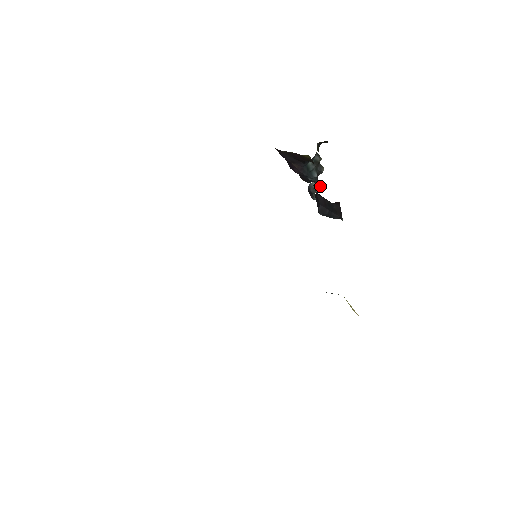
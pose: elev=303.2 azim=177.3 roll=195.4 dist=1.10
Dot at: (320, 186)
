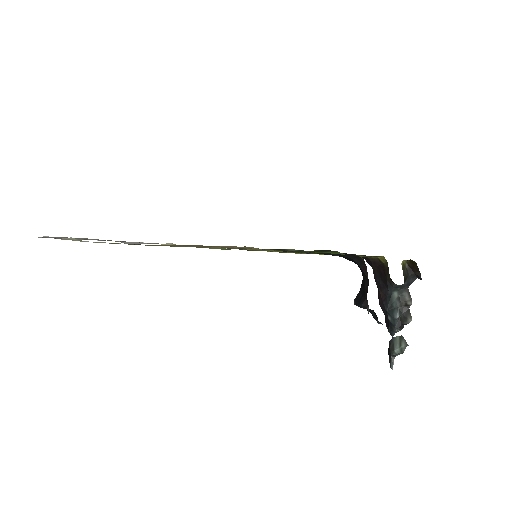
Dot at: (401, 345)
